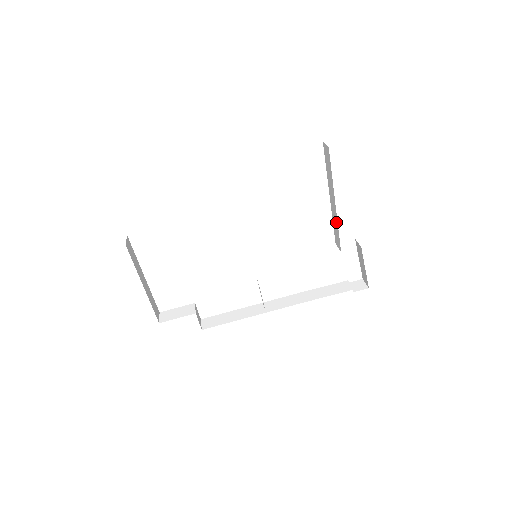
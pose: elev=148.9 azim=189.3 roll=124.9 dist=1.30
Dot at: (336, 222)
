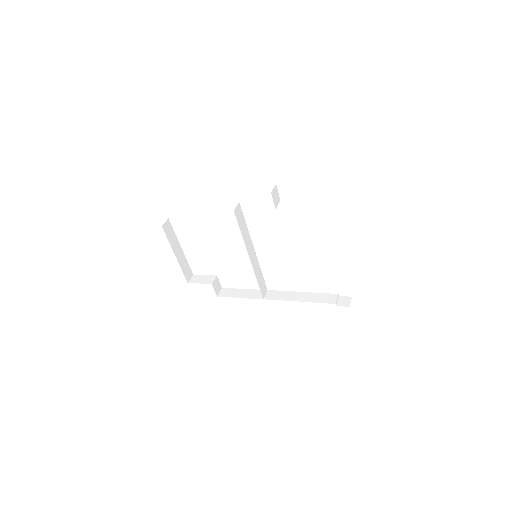
Dot at: occluded
